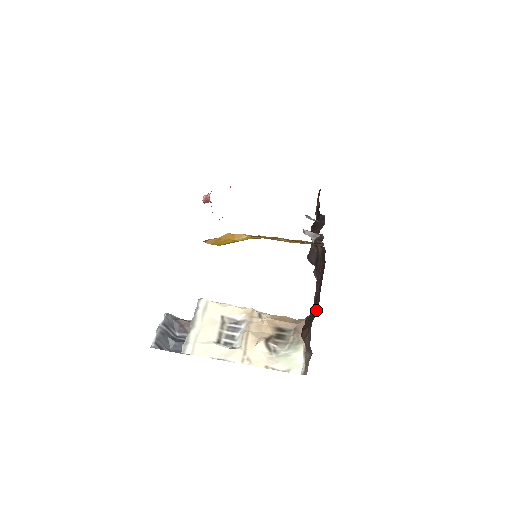
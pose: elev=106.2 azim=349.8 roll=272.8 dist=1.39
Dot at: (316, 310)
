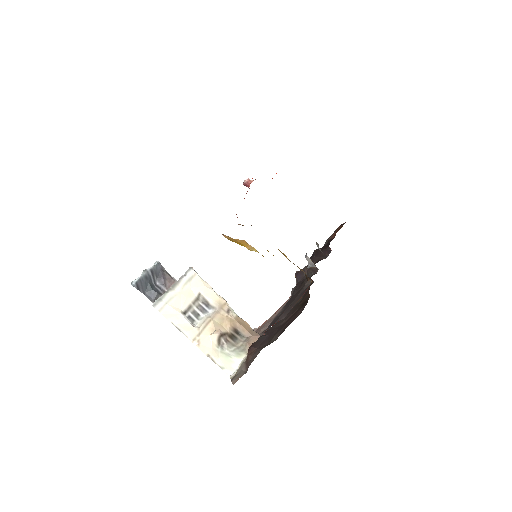
Dot at: (271, 340)
